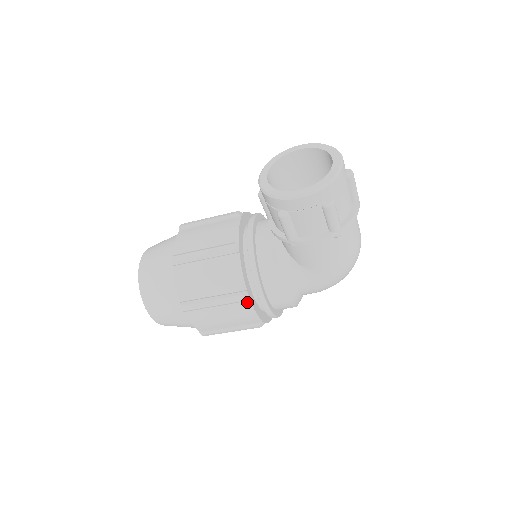
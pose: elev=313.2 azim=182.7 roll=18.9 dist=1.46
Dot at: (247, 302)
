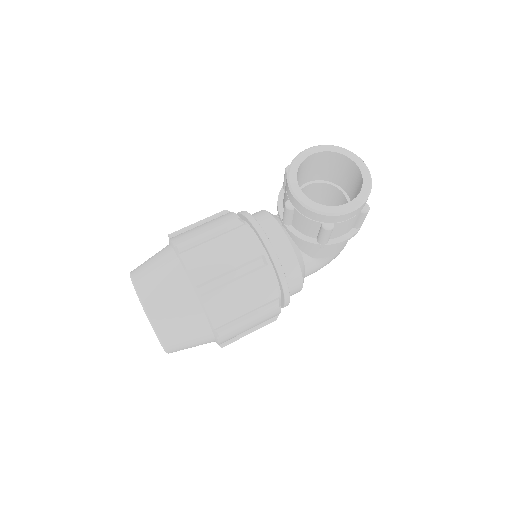
Dot at: occluded
